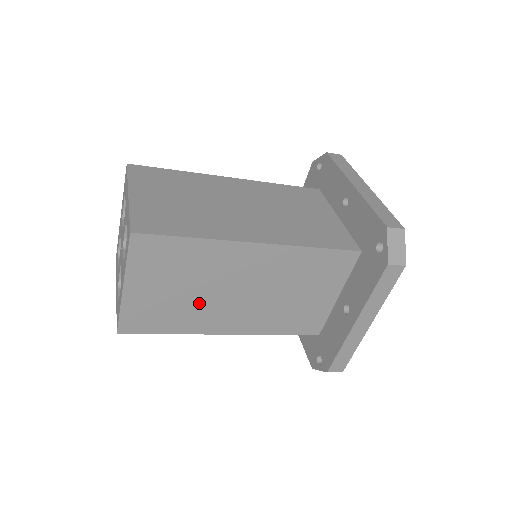
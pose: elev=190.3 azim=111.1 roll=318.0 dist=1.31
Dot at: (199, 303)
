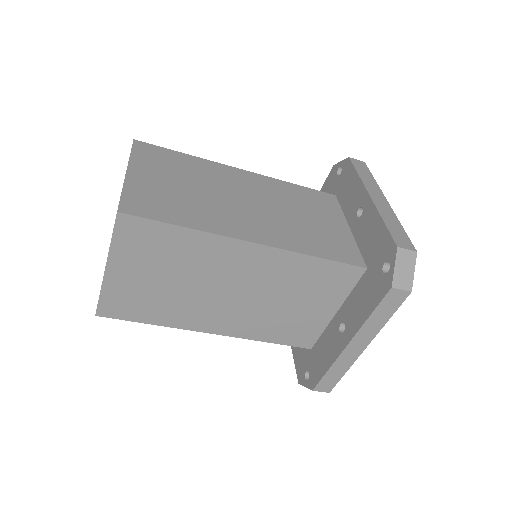
Dot at: (185, 297)
